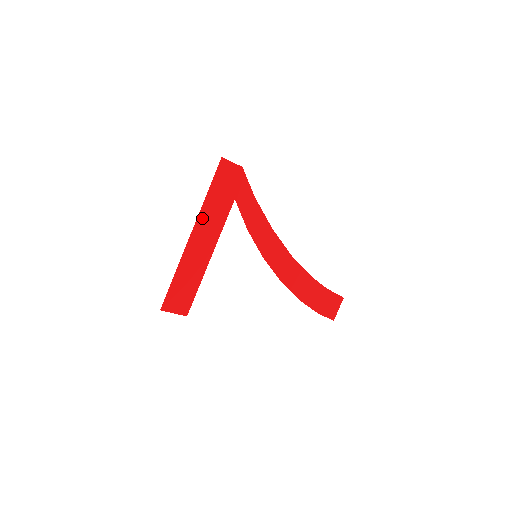
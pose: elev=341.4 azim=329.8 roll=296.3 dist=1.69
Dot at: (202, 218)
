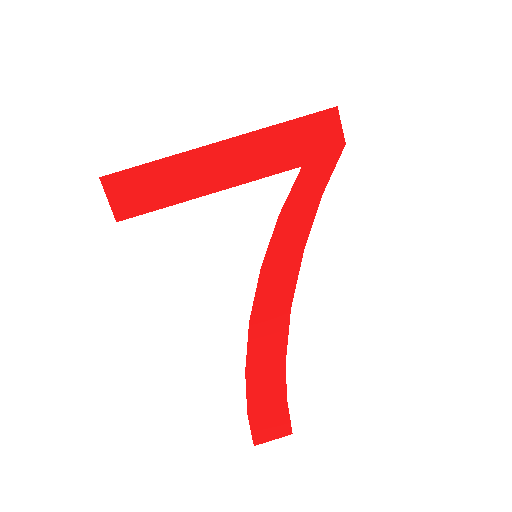
Dot at: (249, 141)
